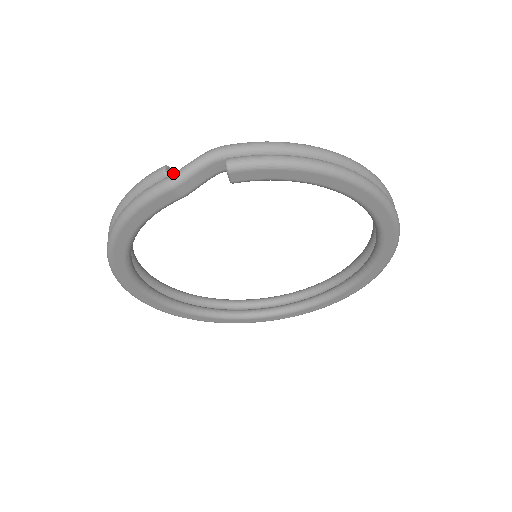
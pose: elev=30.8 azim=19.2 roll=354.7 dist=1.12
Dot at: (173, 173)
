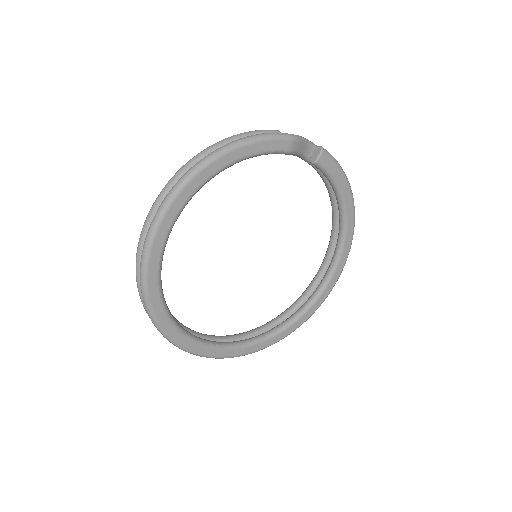
Dot at: (290, 134)
